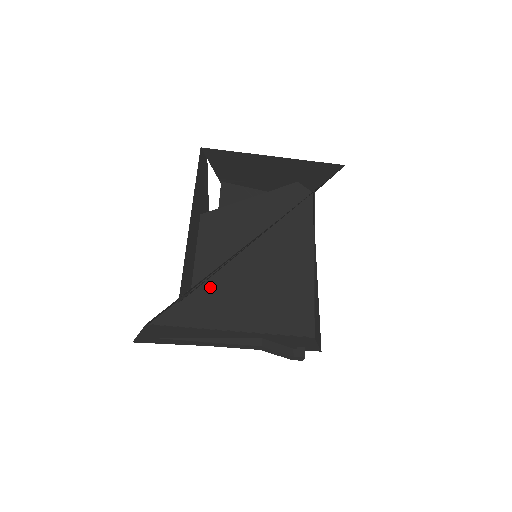
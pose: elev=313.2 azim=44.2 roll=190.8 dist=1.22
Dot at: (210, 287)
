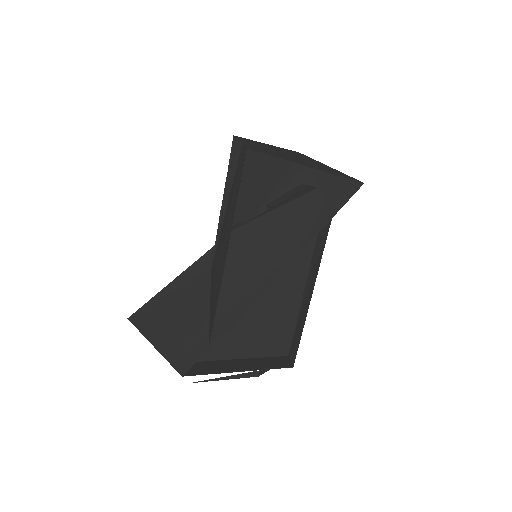
Dot at: occluded
